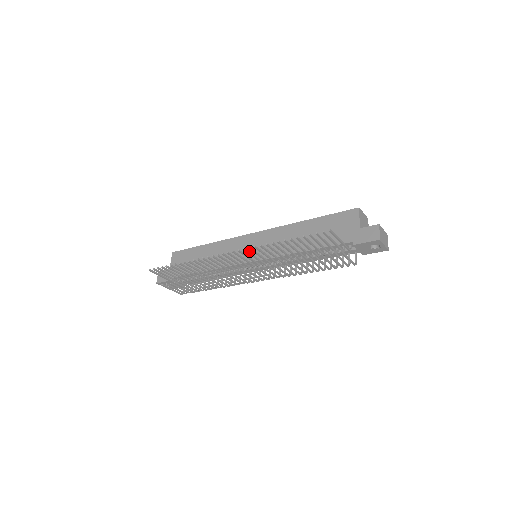
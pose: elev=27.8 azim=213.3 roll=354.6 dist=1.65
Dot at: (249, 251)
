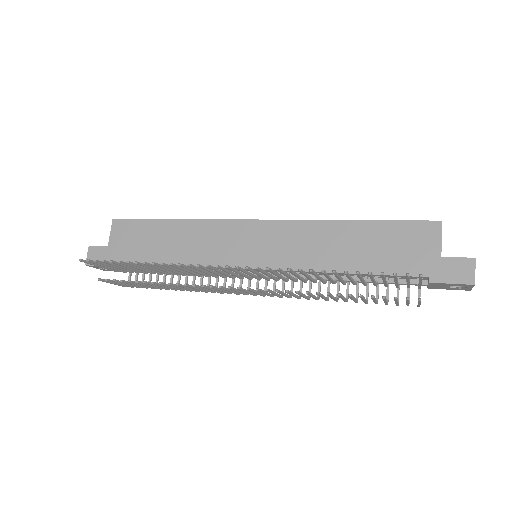
Dot at: (248, 249)
